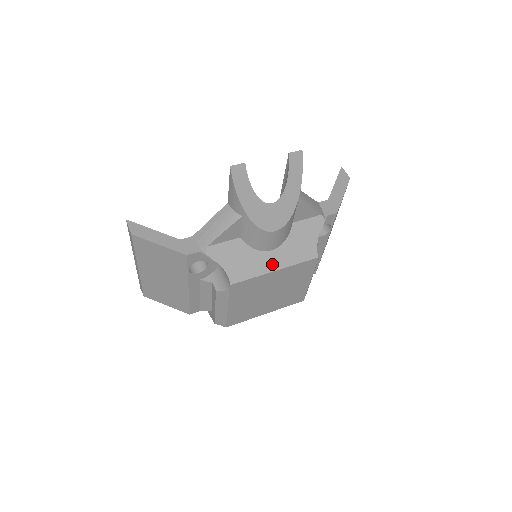
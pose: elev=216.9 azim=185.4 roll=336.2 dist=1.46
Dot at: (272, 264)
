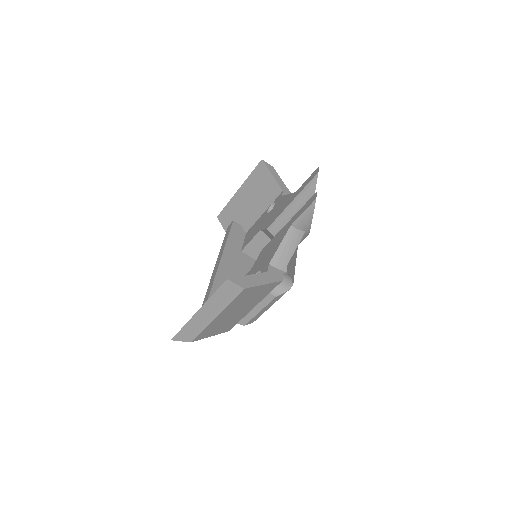
Dot at: (295, 256)
